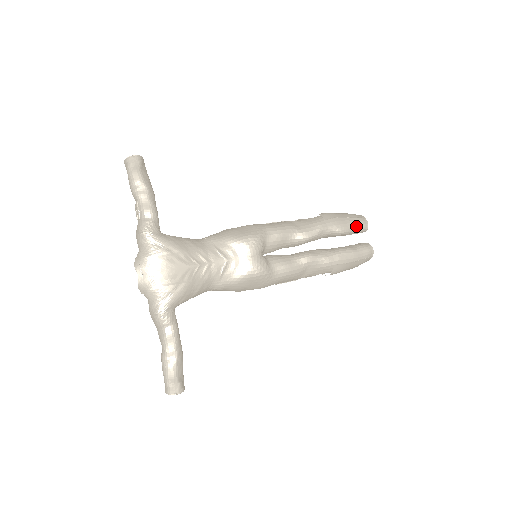
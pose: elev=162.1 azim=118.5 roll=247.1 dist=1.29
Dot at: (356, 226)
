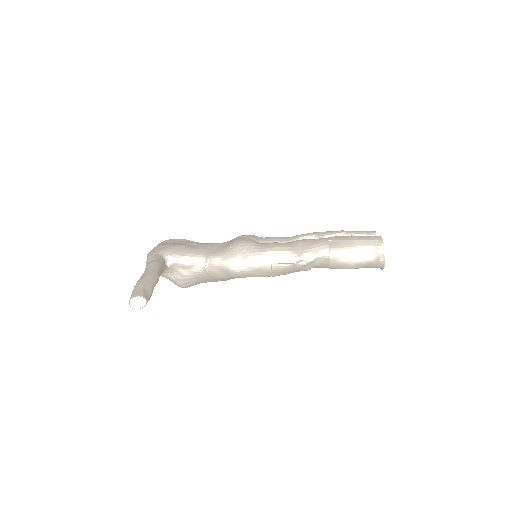
Dot at: (359, 231)
